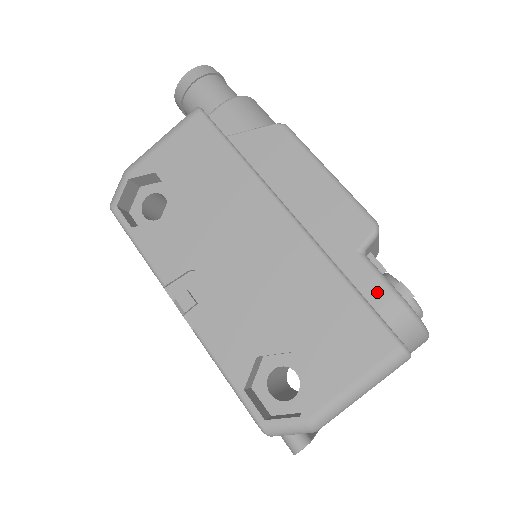
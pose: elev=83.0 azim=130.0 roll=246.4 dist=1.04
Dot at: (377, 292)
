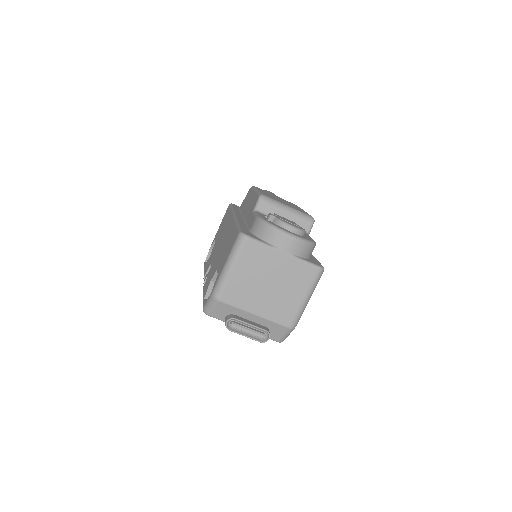
Dot at: (252, 222)
